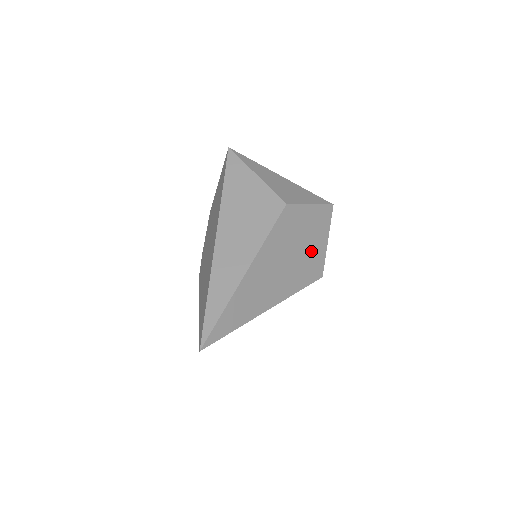
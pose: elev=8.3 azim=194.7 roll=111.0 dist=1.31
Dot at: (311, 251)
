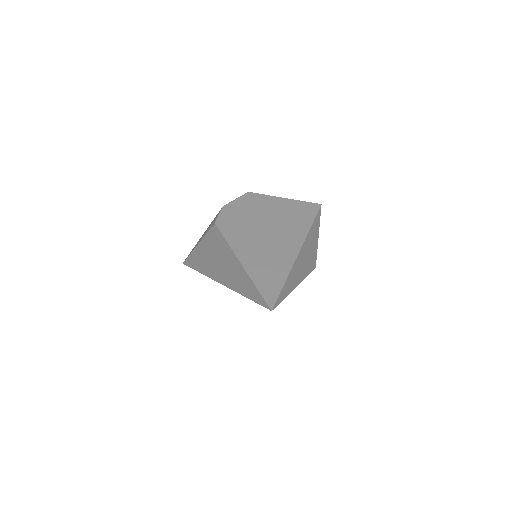
Dot at: occluded
